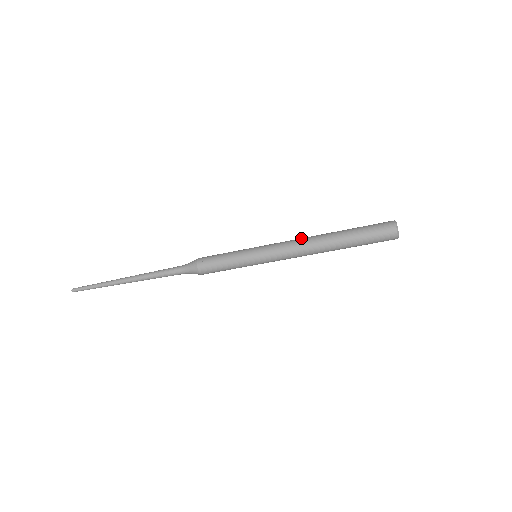
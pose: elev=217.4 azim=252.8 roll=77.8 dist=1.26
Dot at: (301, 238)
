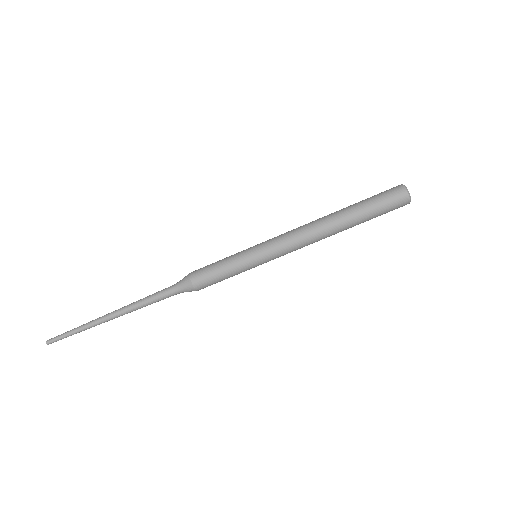
Dot at: occluded
